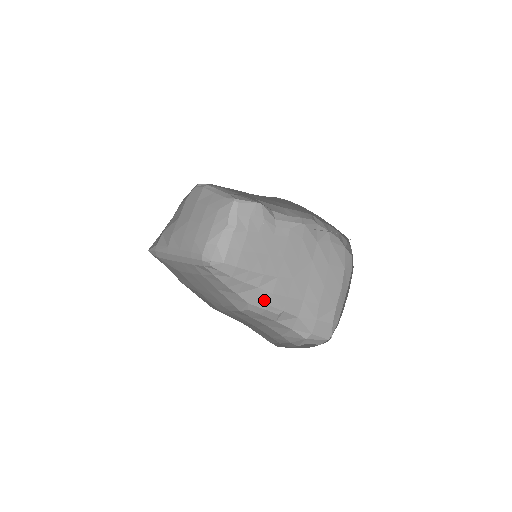
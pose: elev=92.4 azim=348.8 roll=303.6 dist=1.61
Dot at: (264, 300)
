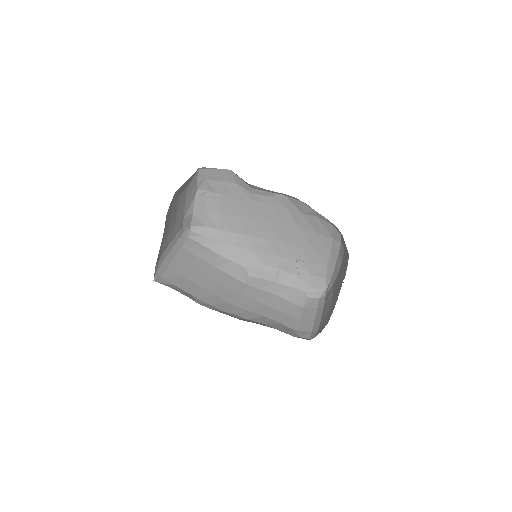
Dot at: (259, 261)
